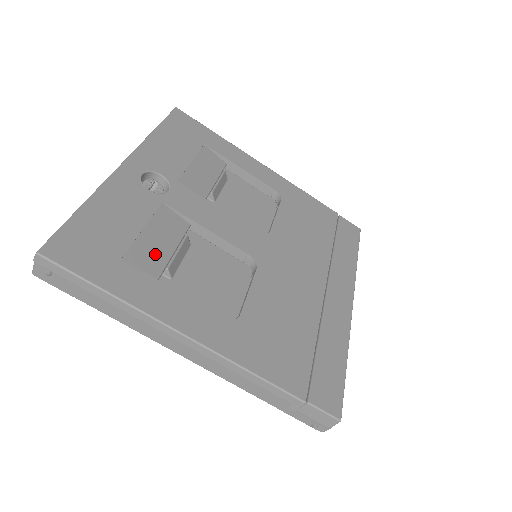
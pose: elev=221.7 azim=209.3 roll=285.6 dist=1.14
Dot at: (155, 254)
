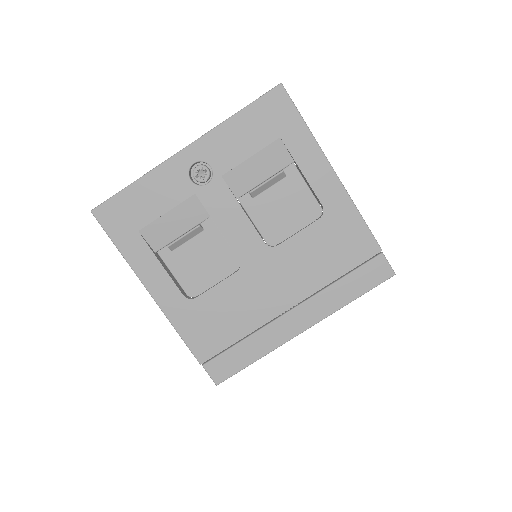
Dot at: (166, 233)
